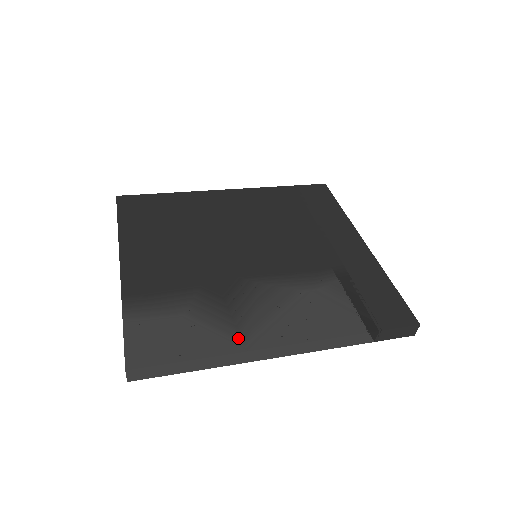
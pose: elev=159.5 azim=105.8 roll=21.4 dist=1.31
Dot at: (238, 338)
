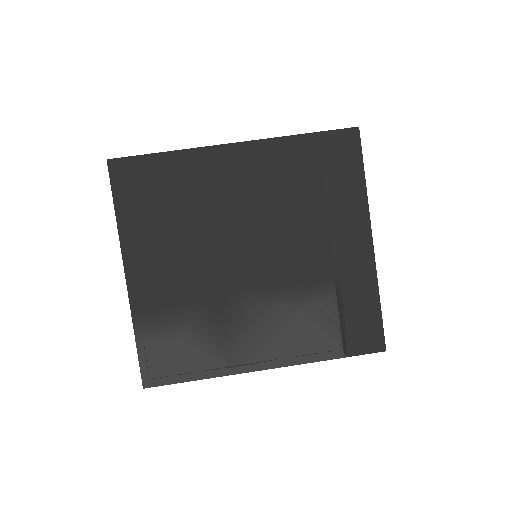
Dot at: (229, 362)
